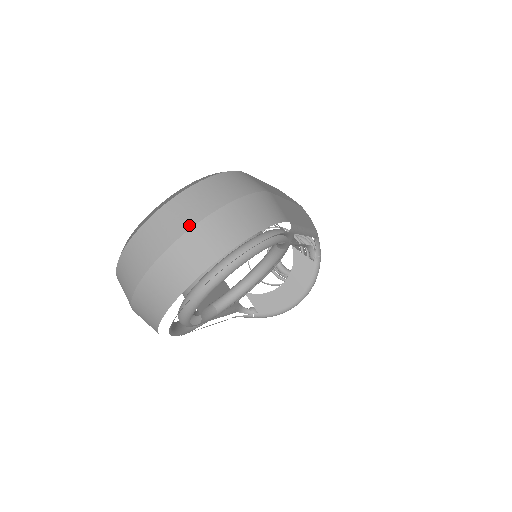
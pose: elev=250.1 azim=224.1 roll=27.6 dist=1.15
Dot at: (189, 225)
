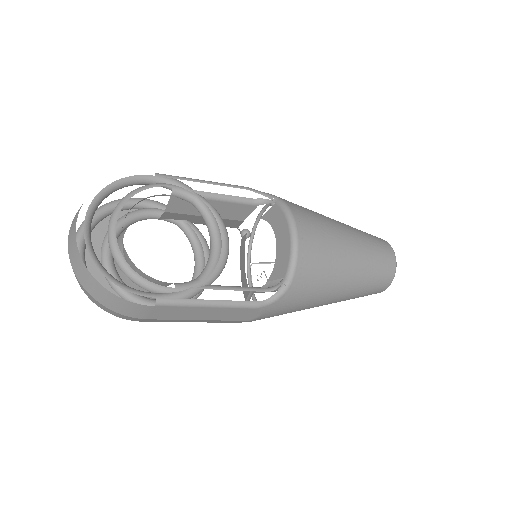
Dot at: occluded
